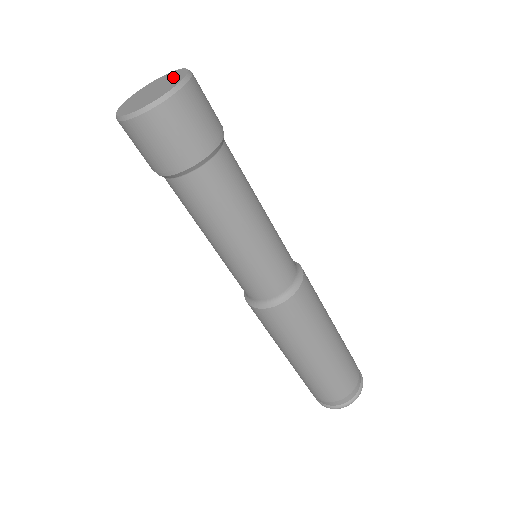
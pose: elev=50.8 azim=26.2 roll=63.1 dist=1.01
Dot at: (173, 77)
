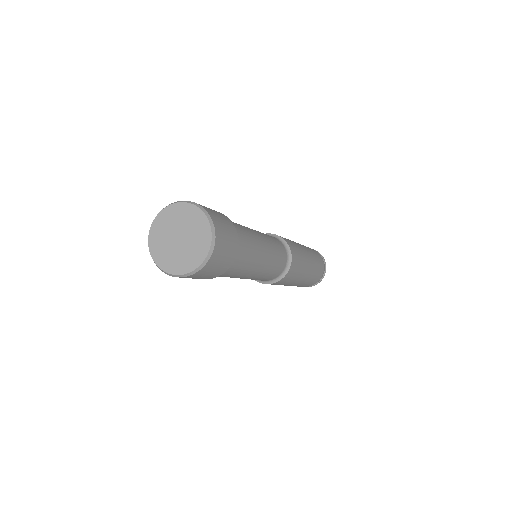
Dot at: (199, 235)
